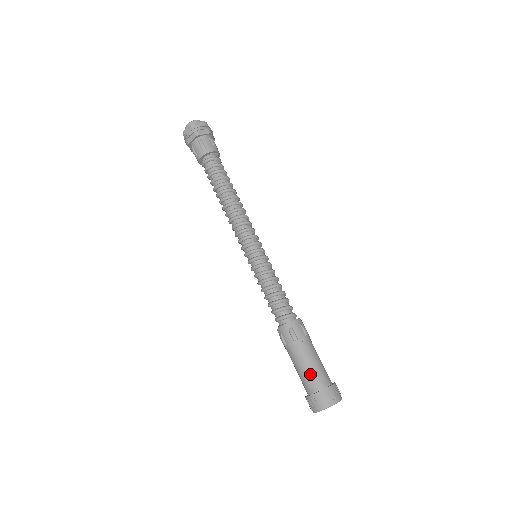
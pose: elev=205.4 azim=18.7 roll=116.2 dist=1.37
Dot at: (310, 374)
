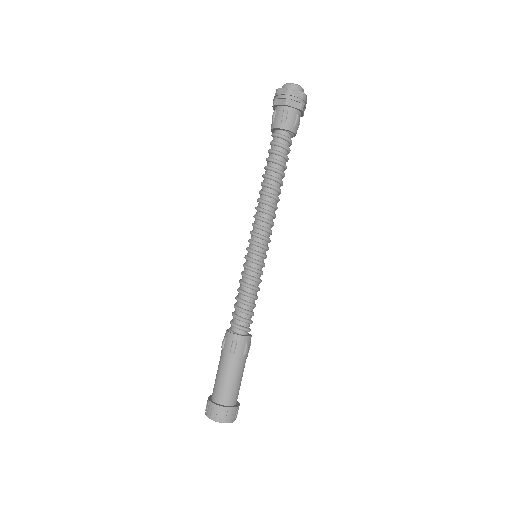
Dot at: (223, 387)
